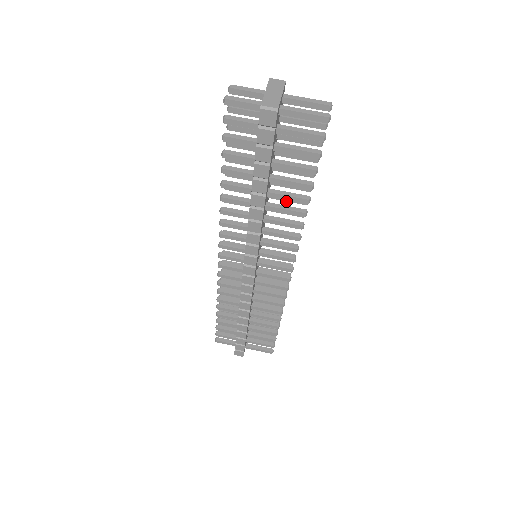
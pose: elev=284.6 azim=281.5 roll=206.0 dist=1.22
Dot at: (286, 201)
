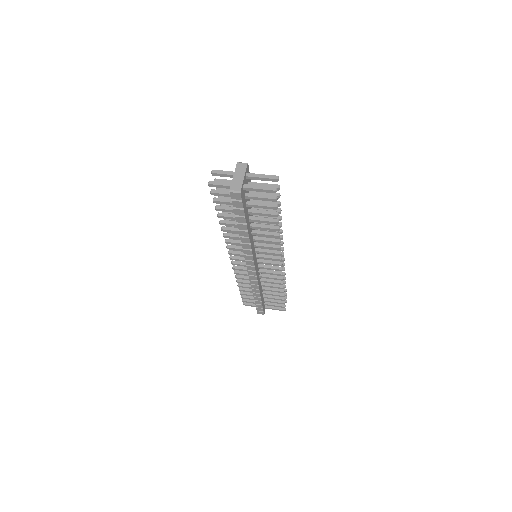
Dot at: occluded
